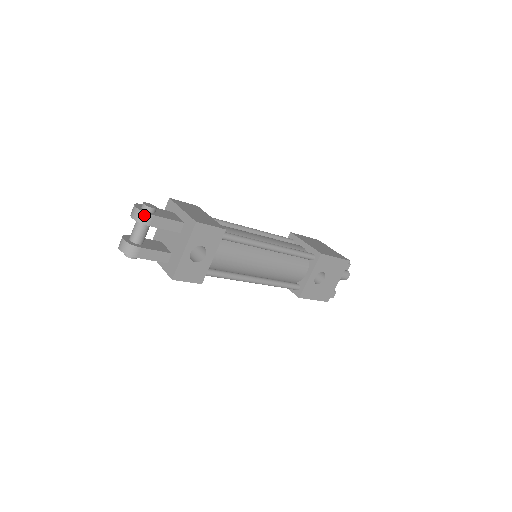
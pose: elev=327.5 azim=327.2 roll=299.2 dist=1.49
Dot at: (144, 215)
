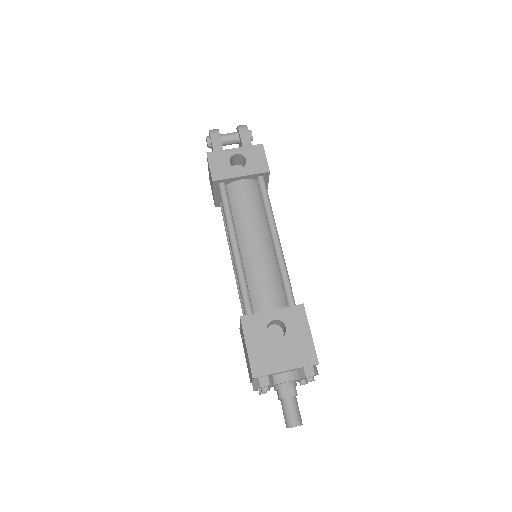
Dot at: (244, 125)
